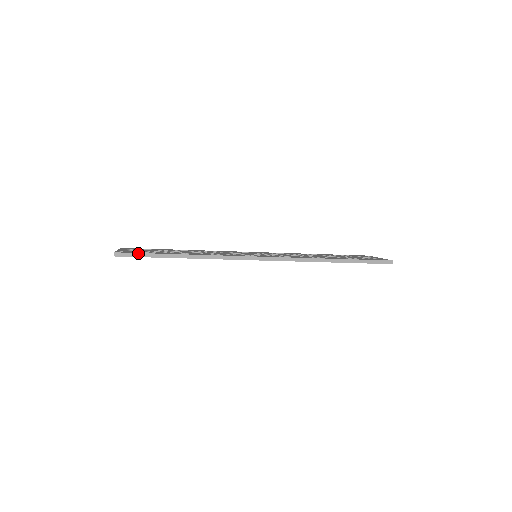
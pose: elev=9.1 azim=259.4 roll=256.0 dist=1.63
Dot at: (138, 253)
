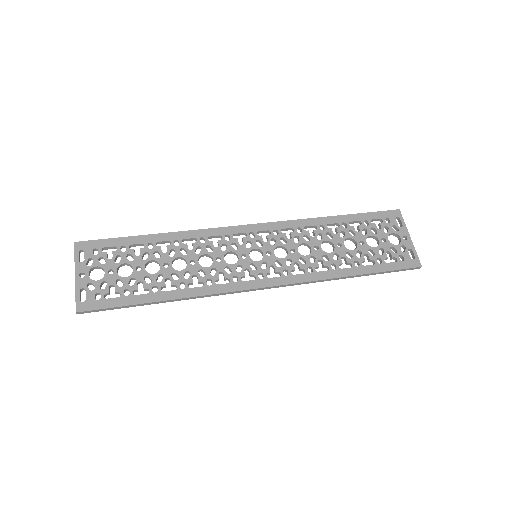
Dot at: (107, 308)
